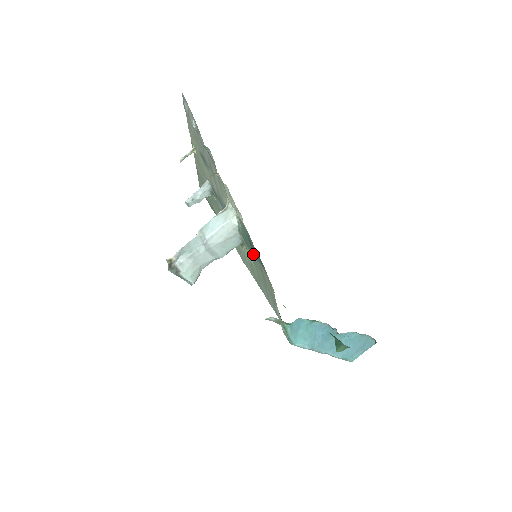
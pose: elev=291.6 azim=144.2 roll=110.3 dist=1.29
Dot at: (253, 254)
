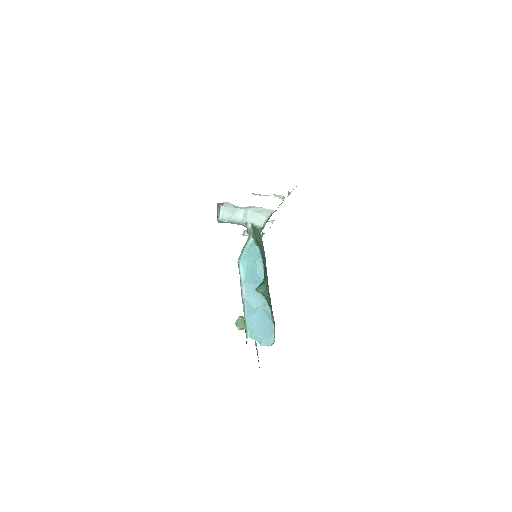
Dot at: occluded
